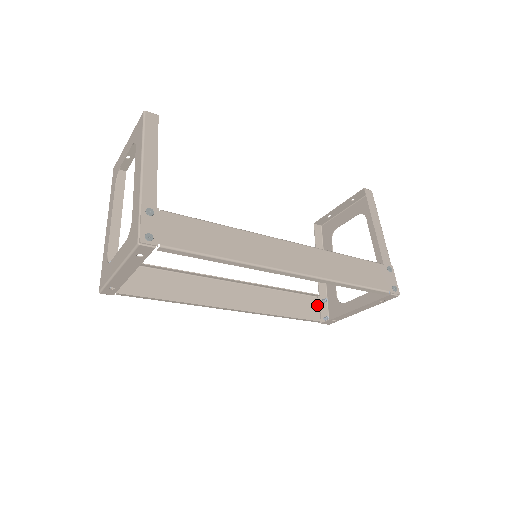
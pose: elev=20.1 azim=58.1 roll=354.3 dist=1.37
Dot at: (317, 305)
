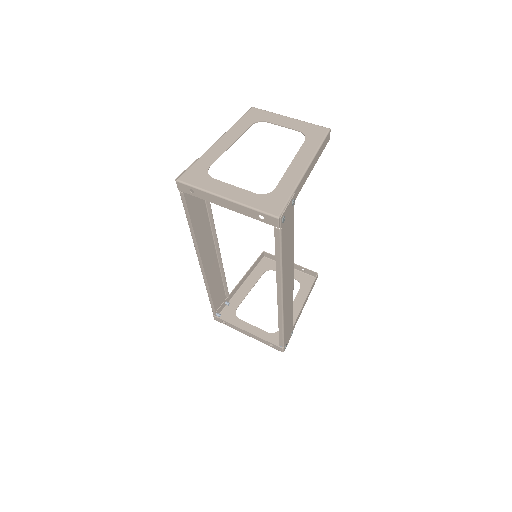
Dot at: (222, 302)
